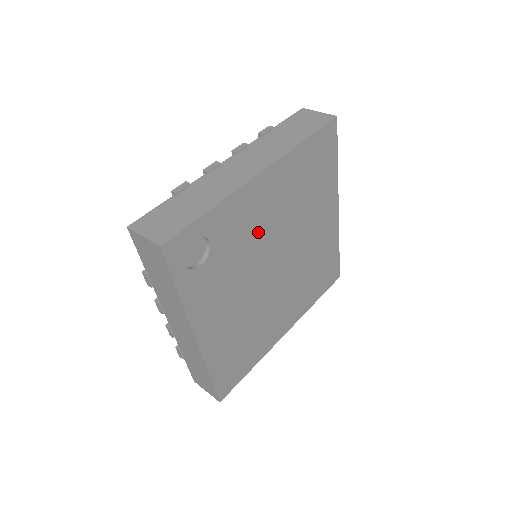
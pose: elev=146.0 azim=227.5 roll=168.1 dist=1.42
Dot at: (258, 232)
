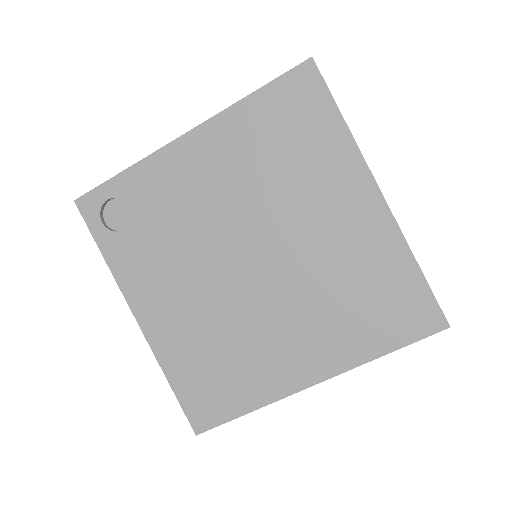
Dot at: (201, 206)
